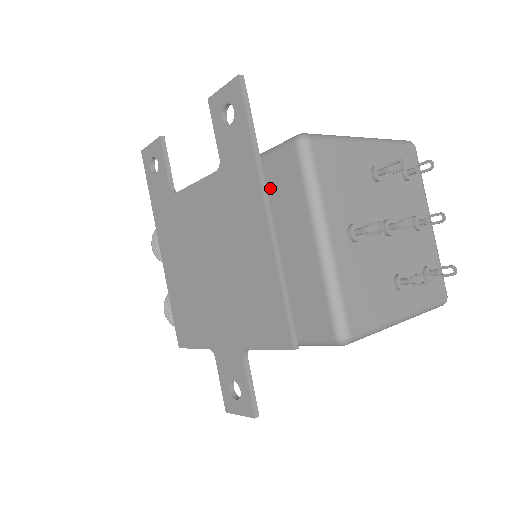
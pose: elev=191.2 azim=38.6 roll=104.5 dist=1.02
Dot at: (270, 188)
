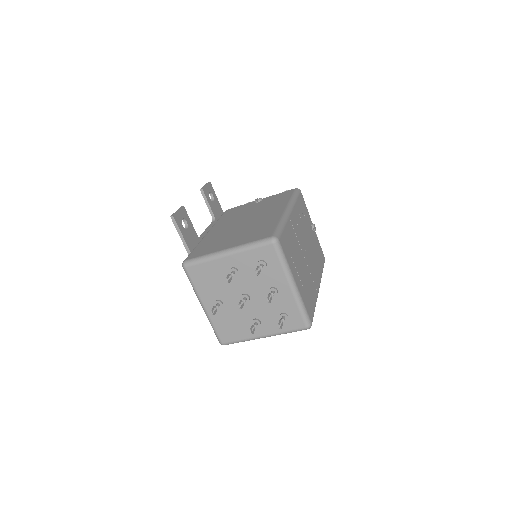
Dot at: occluded
